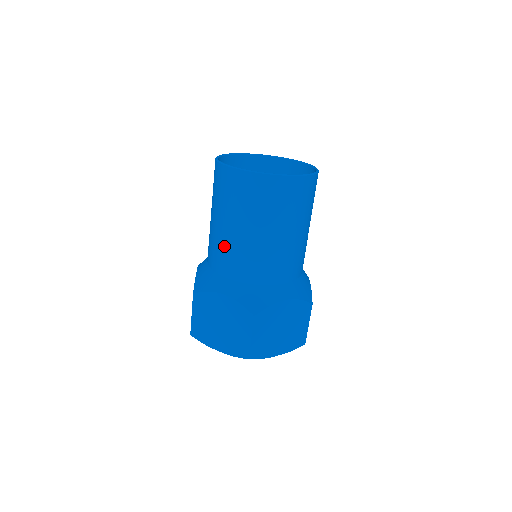
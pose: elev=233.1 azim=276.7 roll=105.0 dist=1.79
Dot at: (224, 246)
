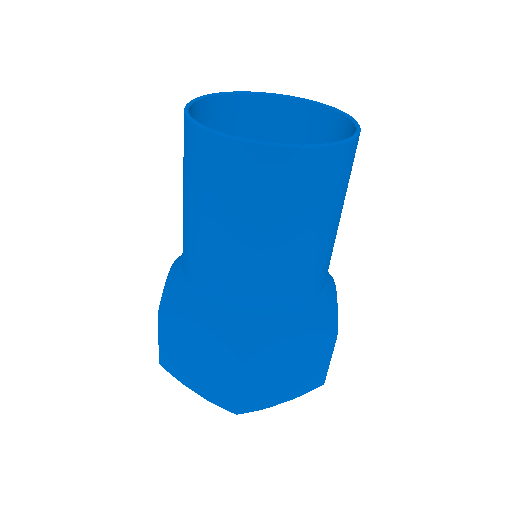
Dot at: (198, 253)
